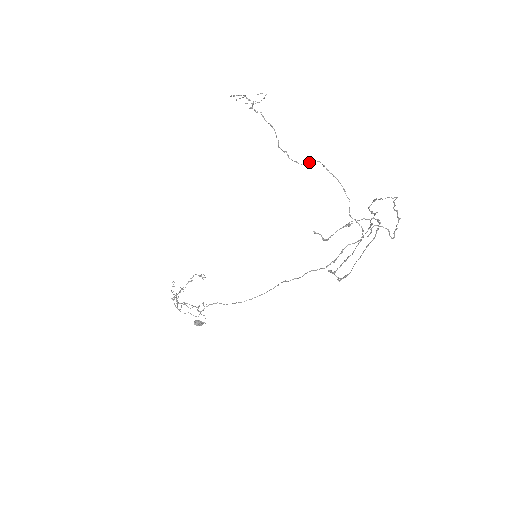
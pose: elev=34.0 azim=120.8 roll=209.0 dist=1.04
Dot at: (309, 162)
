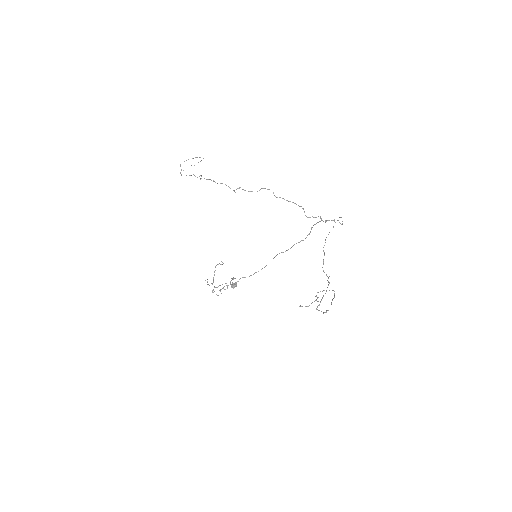
Dot at: occluded
